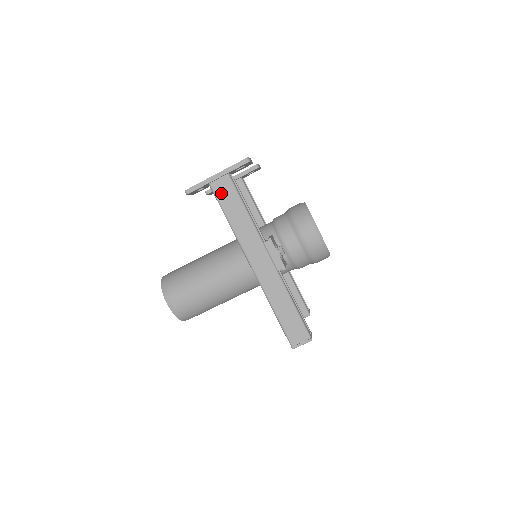
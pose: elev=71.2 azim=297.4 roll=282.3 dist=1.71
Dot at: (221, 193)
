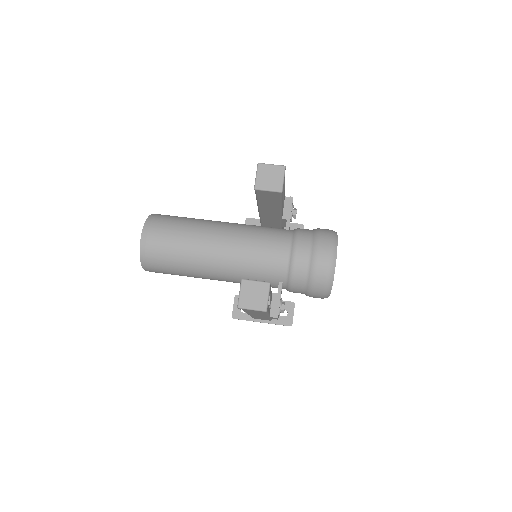
Dot at: occluded
